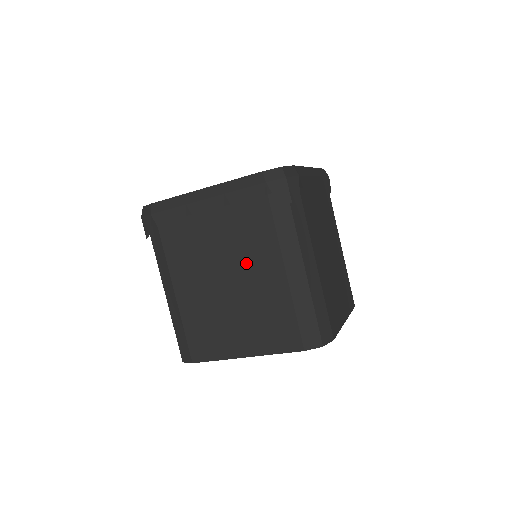
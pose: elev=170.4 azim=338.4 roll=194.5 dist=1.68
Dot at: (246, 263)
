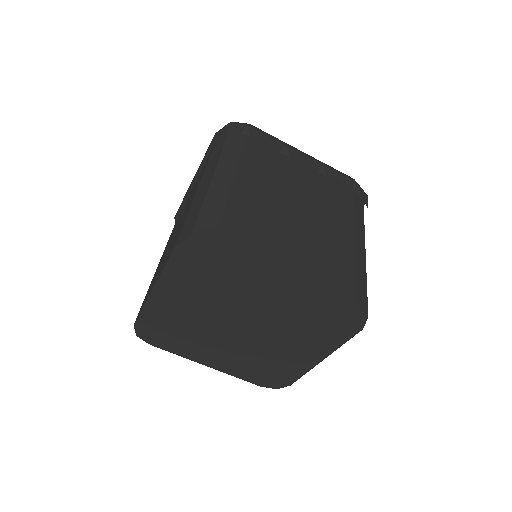
Dot at: (321, 211)
